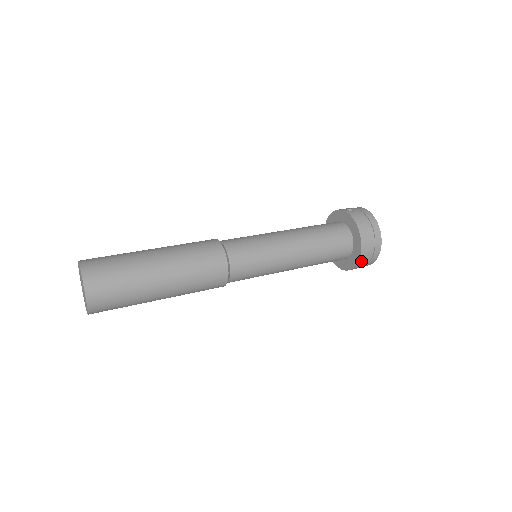
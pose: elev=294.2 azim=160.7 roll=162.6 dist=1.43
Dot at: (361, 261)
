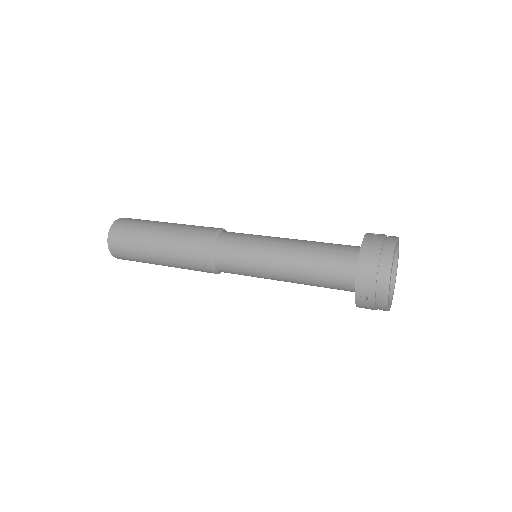
Dot at: (360, 294)
